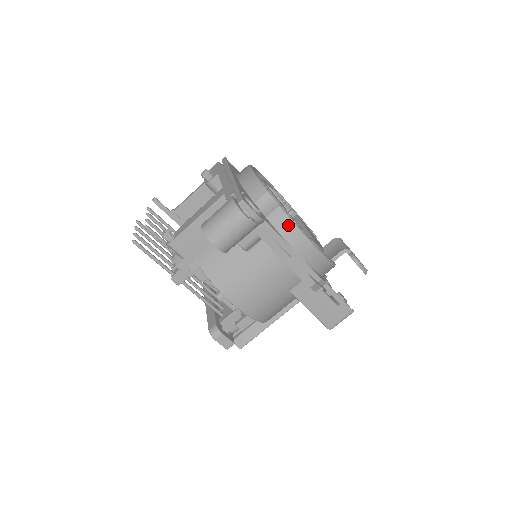
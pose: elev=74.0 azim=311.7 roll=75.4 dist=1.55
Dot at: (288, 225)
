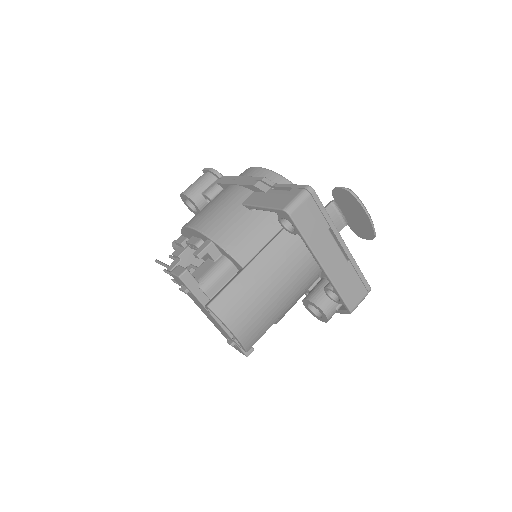
Dot at: occluded
